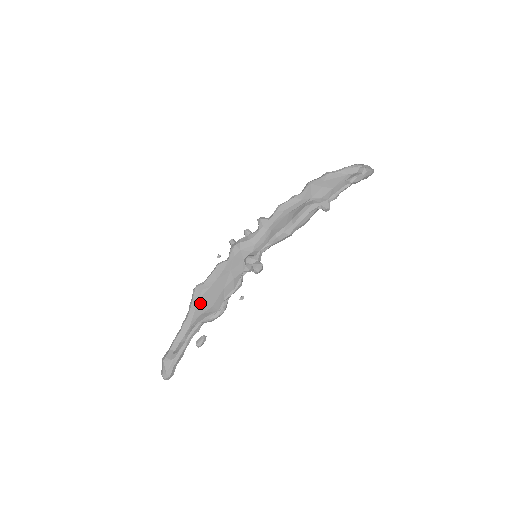
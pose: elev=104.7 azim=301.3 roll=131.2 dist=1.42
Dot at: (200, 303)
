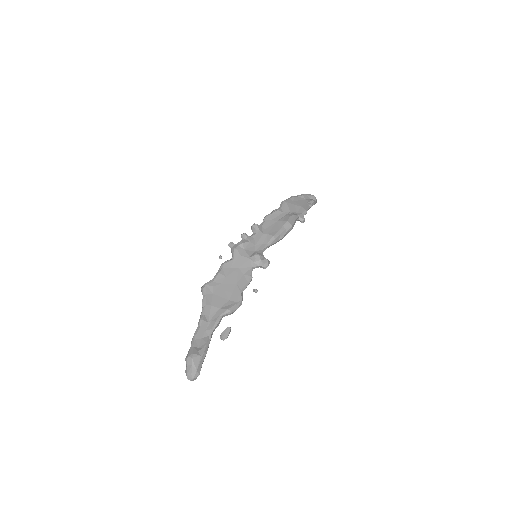
Dot at: (215, 299)
